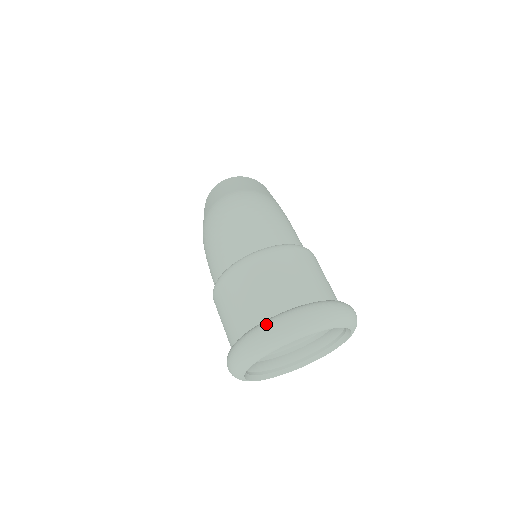
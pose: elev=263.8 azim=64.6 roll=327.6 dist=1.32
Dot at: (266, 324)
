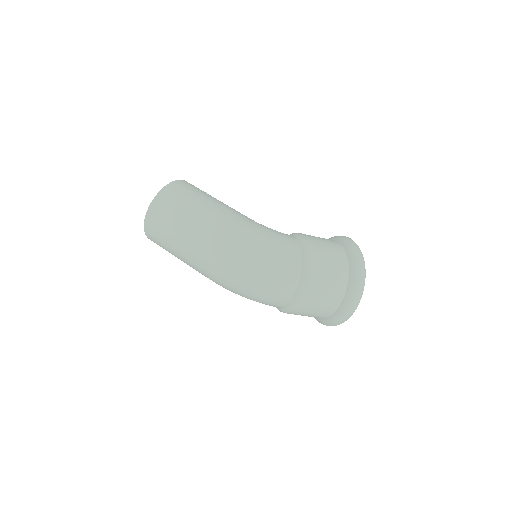
Dot at: (343, 313)
